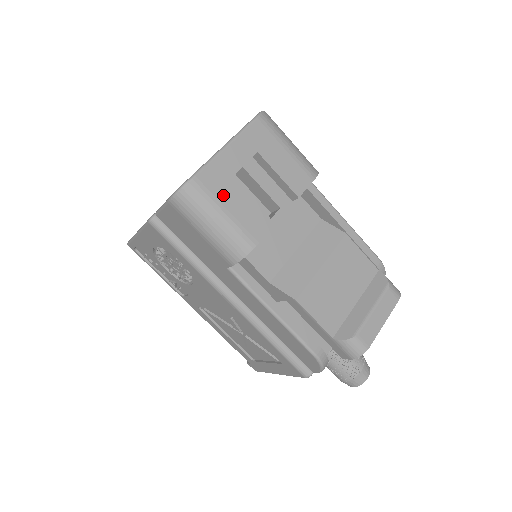
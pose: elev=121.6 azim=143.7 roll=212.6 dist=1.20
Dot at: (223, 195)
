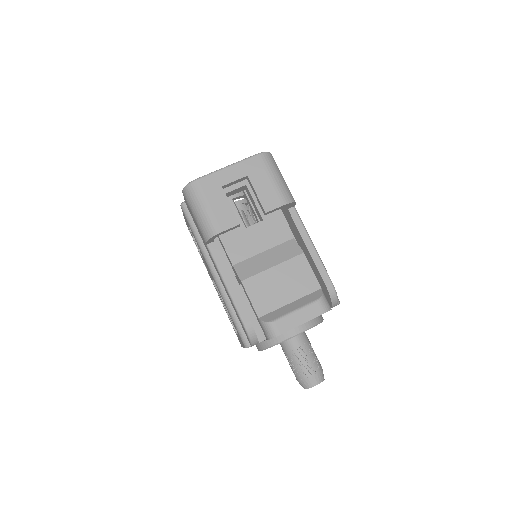
Dot at: (211, 195)
